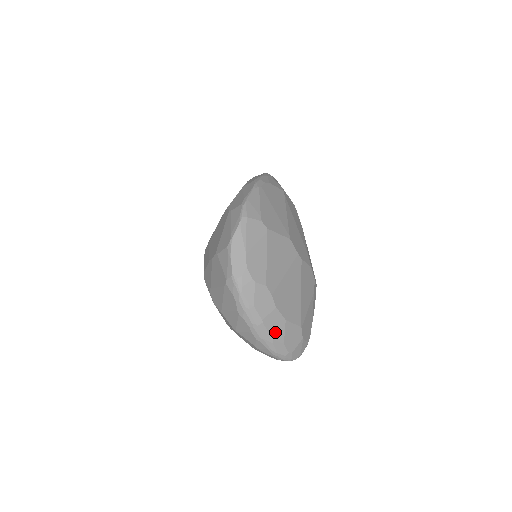
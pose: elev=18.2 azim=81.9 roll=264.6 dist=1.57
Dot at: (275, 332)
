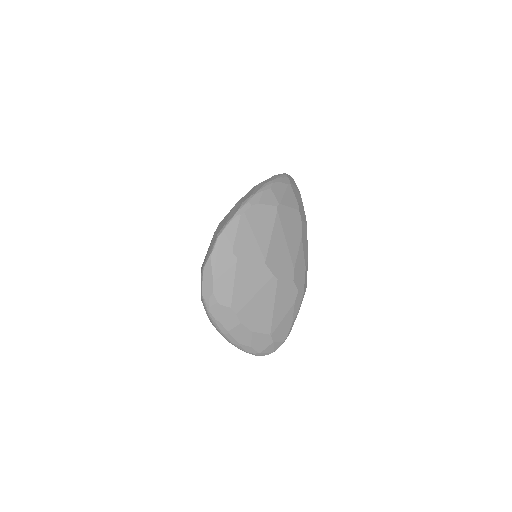
Dot at: (242, 339)
